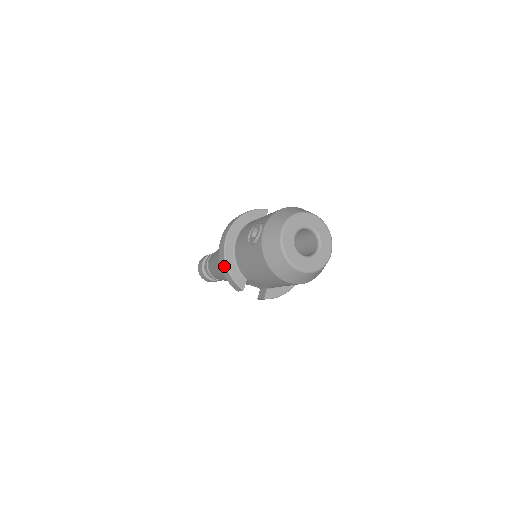
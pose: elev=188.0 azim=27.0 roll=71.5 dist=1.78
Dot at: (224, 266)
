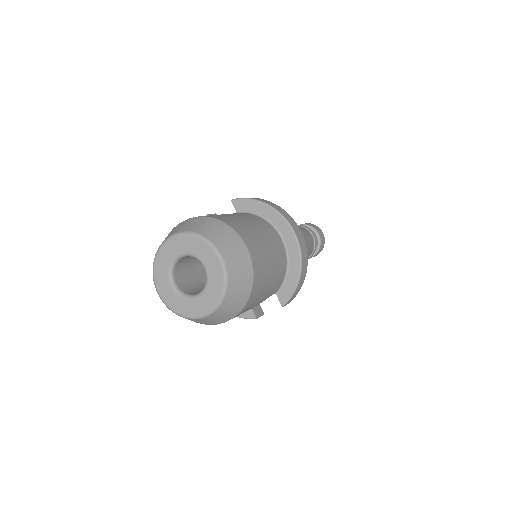
Dot at: occluded
